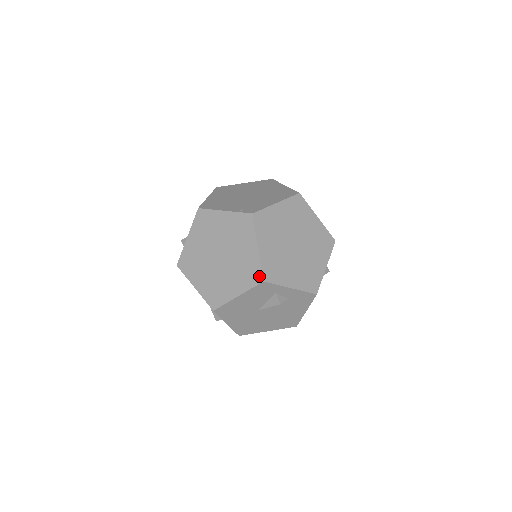
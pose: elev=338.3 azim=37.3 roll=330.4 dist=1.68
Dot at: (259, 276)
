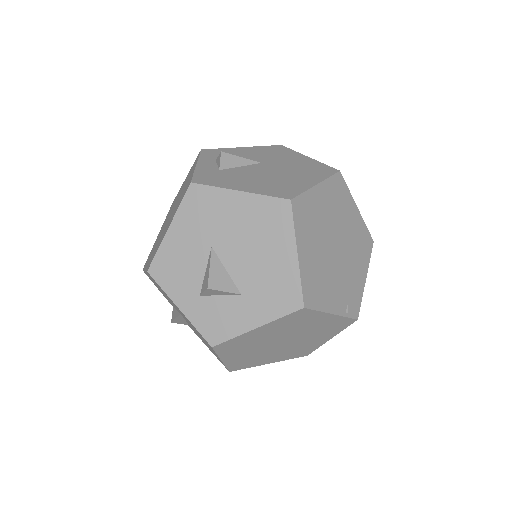
Dot at: (308, 354)
